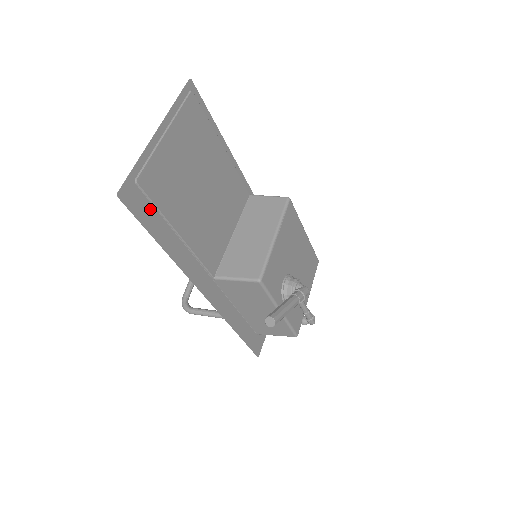
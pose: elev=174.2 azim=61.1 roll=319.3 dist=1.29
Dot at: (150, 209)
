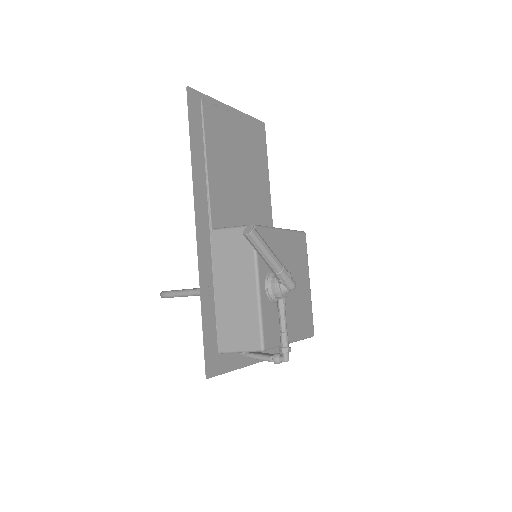
Dot at: (199, 123)
